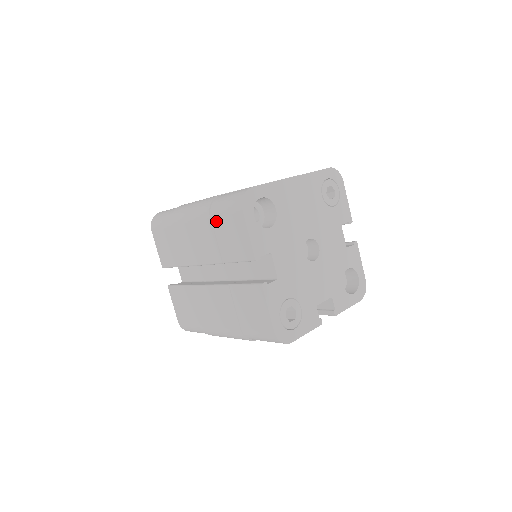
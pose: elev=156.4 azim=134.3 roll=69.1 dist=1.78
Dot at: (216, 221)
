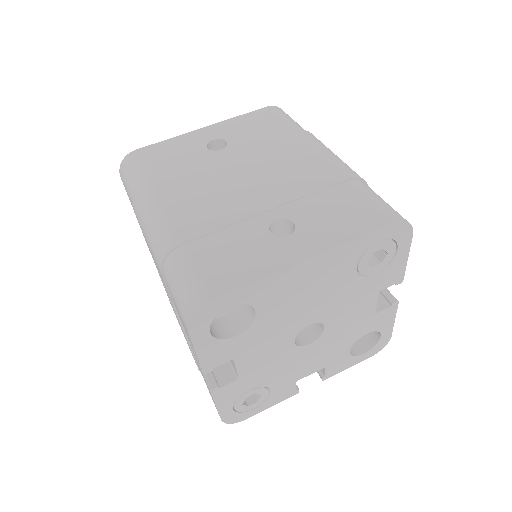
Dot at: occluded
